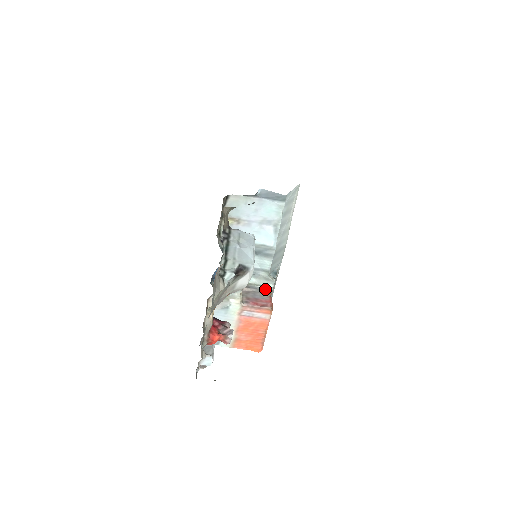
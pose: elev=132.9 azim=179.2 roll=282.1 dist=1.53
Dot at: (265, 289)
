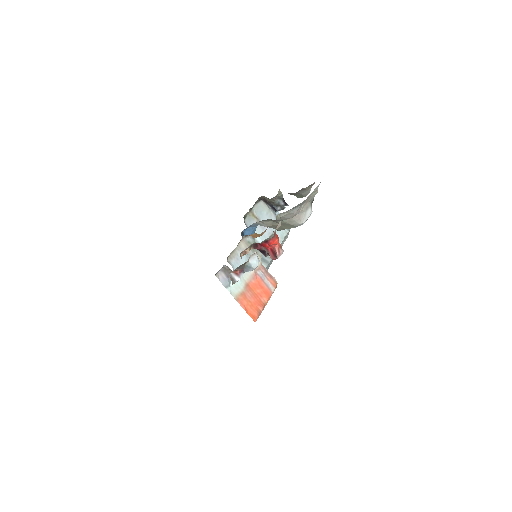
Dot at: occluded
